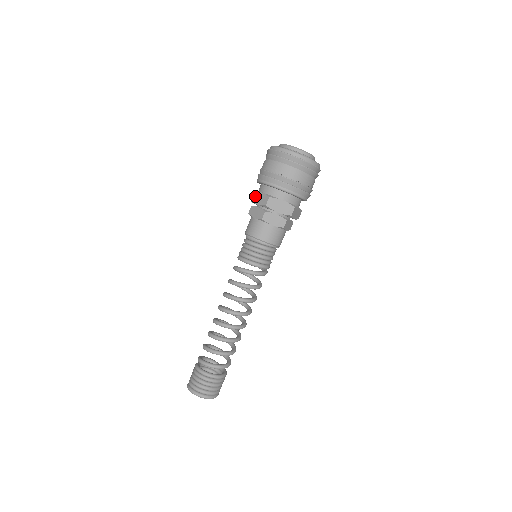
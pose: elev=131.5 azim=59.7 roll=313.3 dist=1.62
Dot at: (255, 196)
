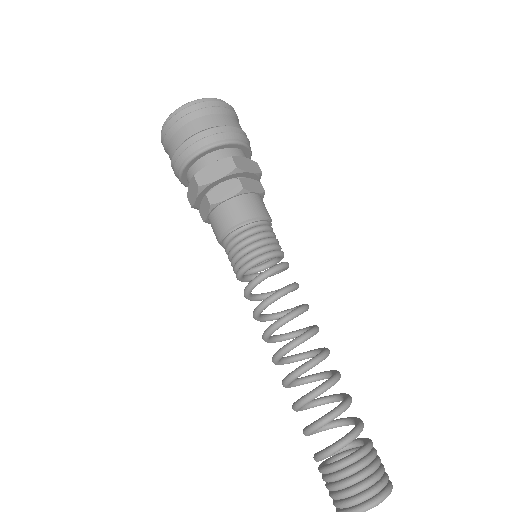
Dot at: (204, 175)
